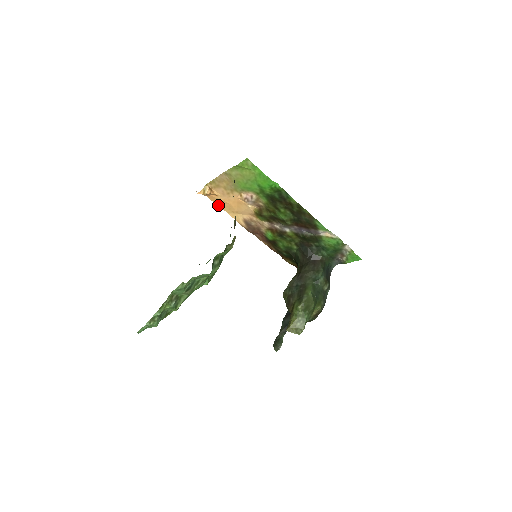
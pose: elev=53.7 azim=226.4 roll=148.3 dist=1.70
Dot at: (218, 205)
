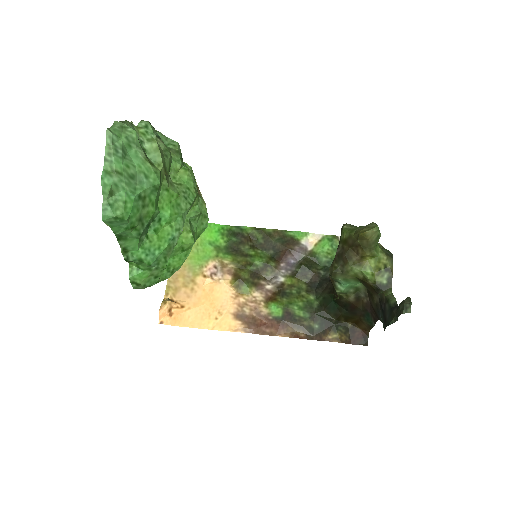
Dot at: (195, 327)
